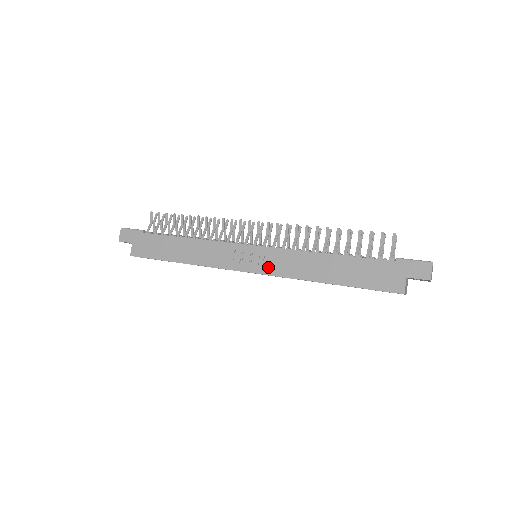
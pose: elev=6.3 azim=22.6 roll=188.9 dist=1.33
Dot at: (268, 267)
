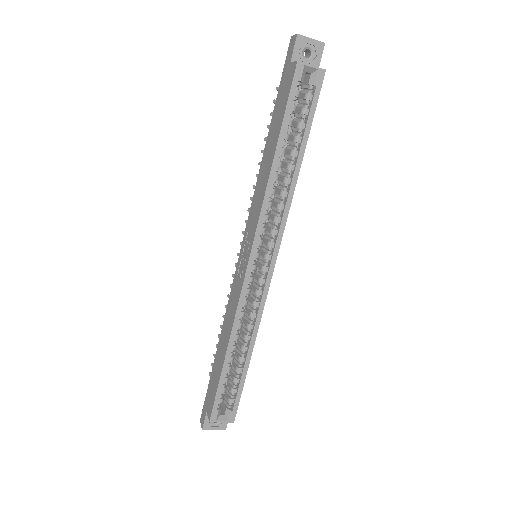
Dot at: (251, 235)
